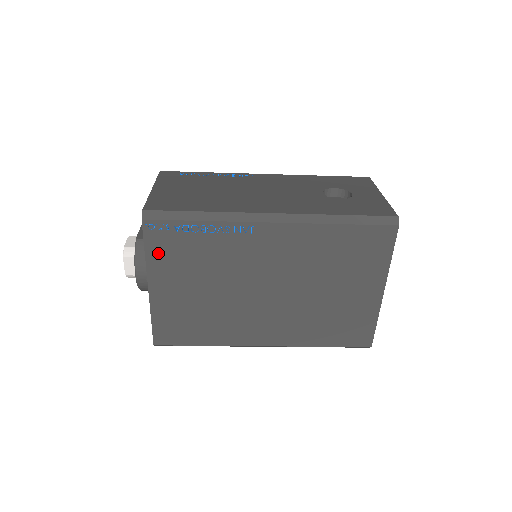
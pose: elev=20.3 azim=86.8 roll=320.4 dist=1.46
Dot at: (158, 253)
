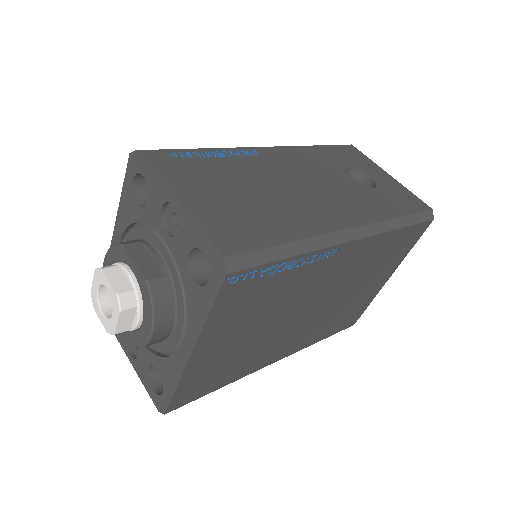
Dot at: (225, 310)
